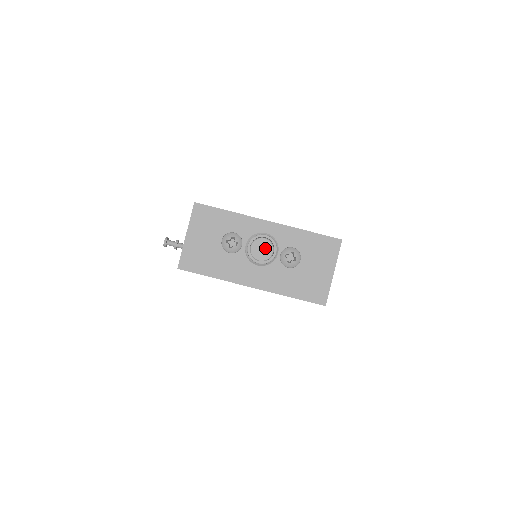
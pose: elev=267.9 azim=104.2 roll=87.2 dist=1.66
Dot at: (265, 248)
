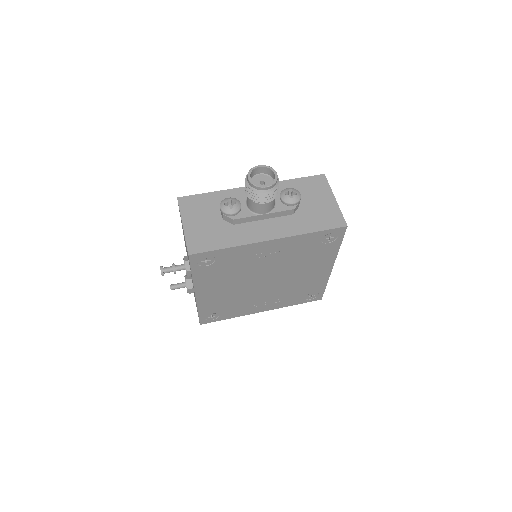
Dot at: (264, 181)
